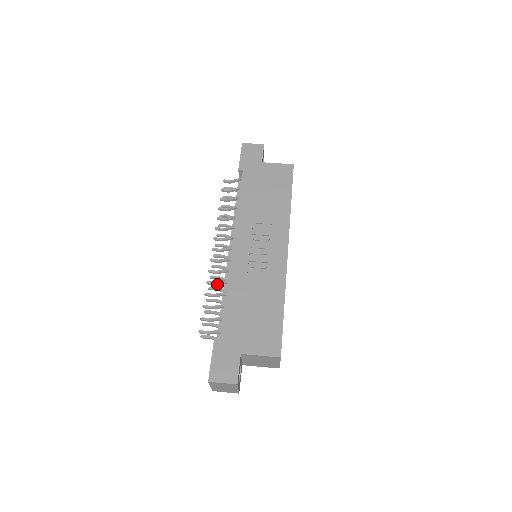
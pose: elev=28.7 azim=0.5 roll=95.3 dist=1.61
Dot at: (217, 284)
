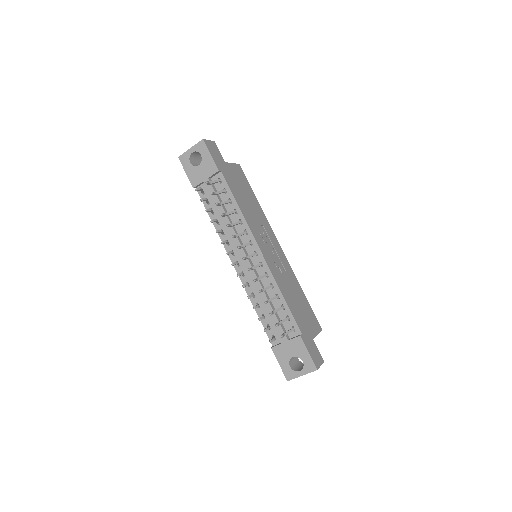
Dot at: occluded
